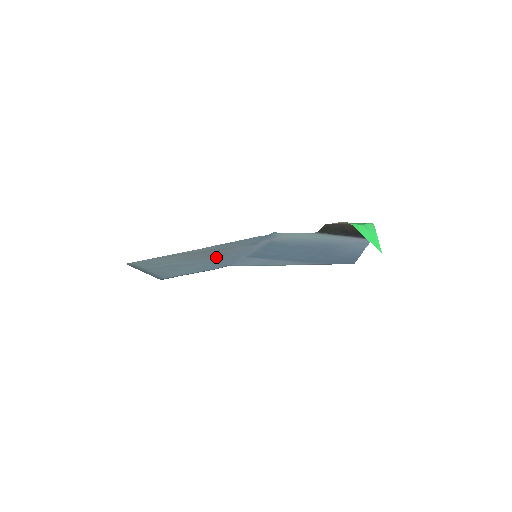
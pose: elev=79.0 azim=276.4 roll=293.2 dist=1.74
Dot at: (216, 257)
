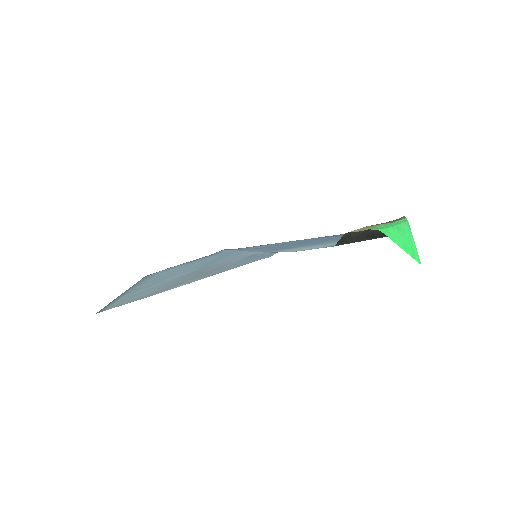
Dot at: (207, 265)
